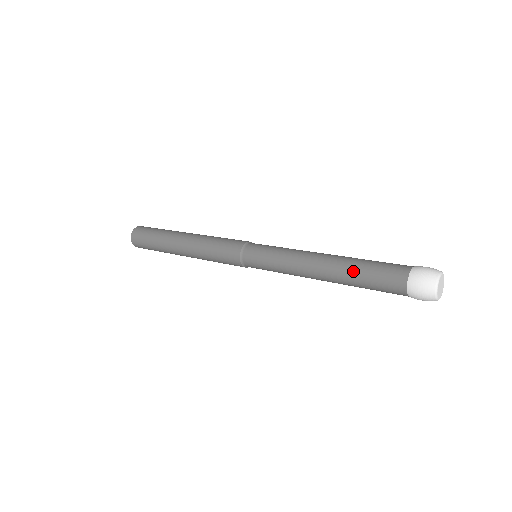
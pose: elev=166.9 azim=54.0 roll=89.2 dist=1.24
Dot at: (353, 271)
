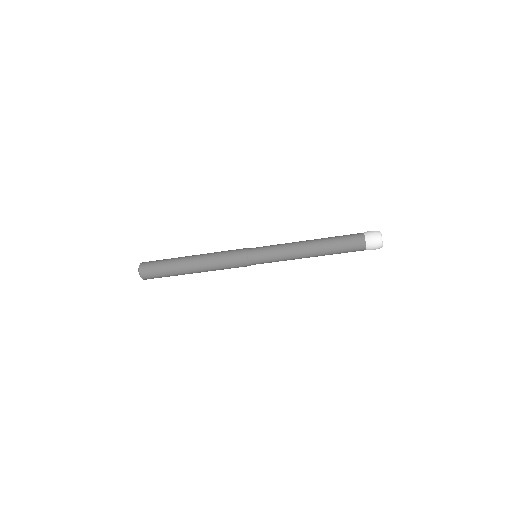
Dot at: (331, 243)
